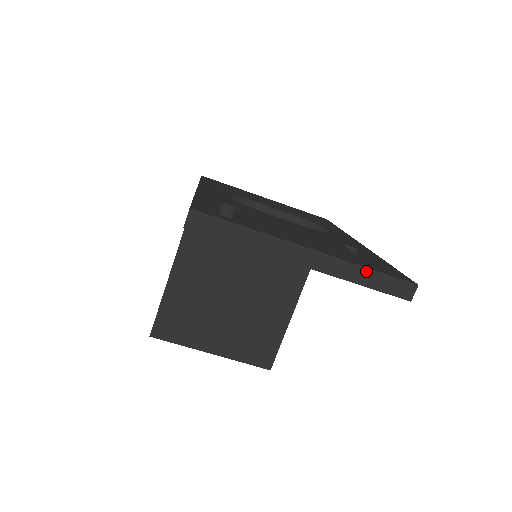
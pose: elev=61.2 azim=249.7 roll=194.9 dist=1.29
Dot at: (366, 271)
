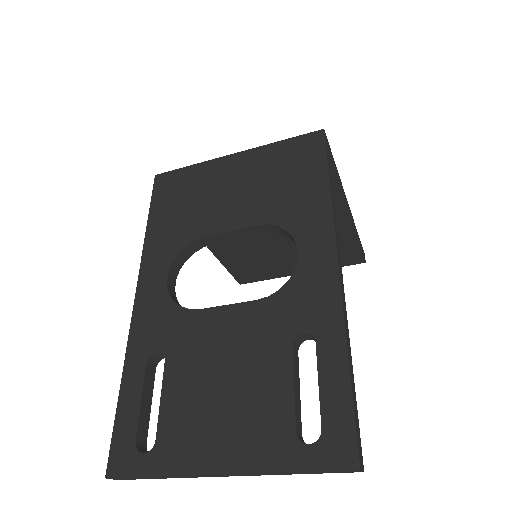
Dot at: (291, 472)
